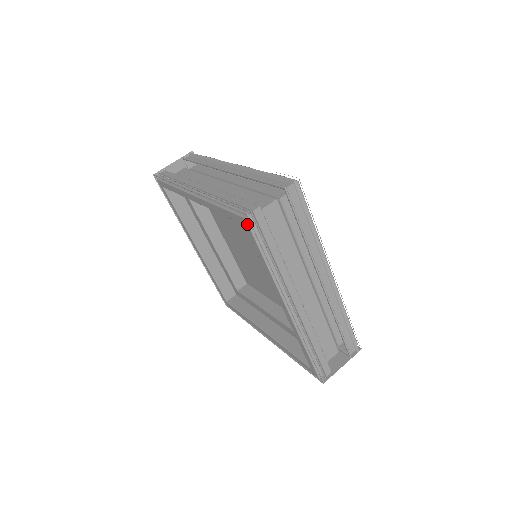
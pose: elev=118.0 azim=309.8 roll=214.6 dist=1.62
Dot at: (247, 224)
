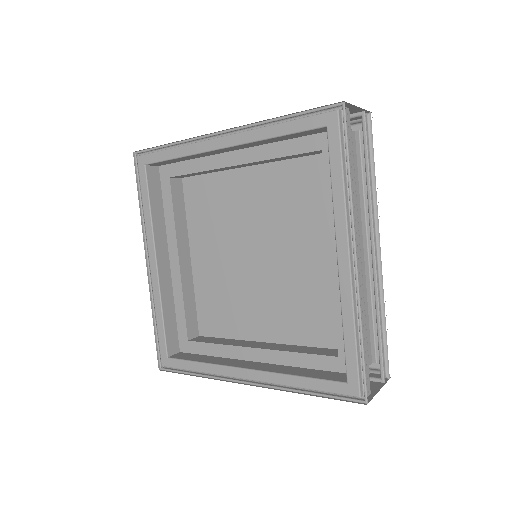
Dot at: (337, 119)
